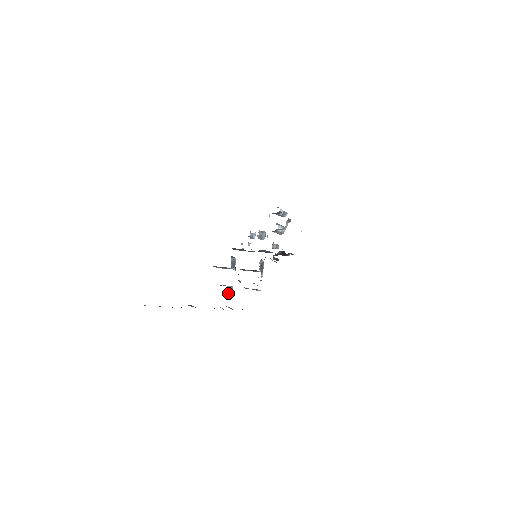
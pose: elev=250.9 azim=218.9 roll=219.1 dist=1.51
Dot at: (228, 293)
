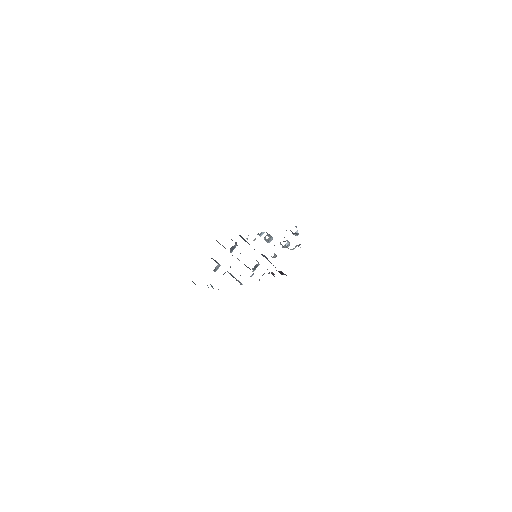
Dot at: (215, 269)
